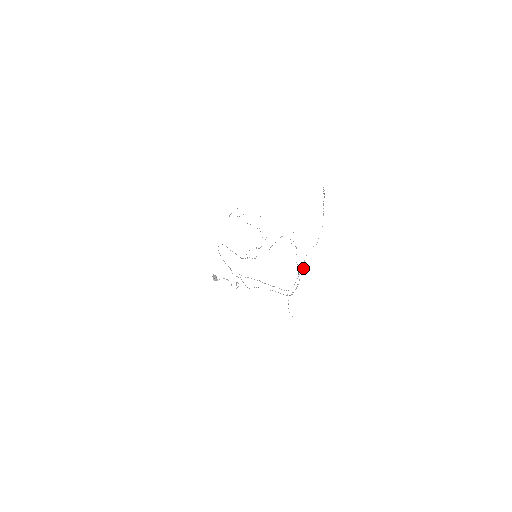
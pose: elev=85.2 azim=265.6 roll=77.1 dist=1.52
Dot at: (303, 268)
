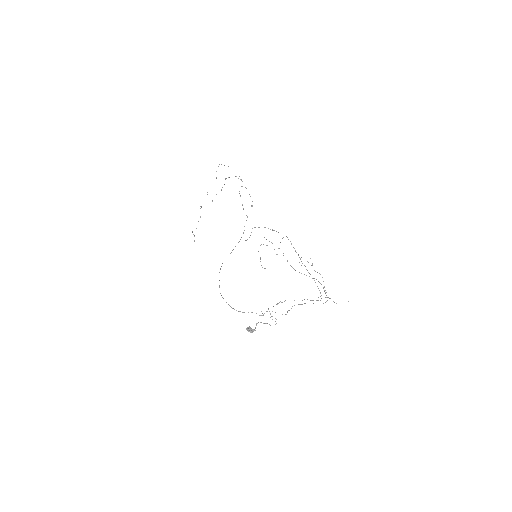
Dot at: occluded
